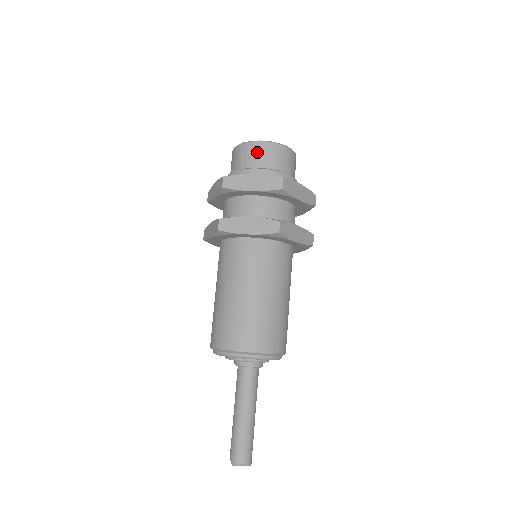
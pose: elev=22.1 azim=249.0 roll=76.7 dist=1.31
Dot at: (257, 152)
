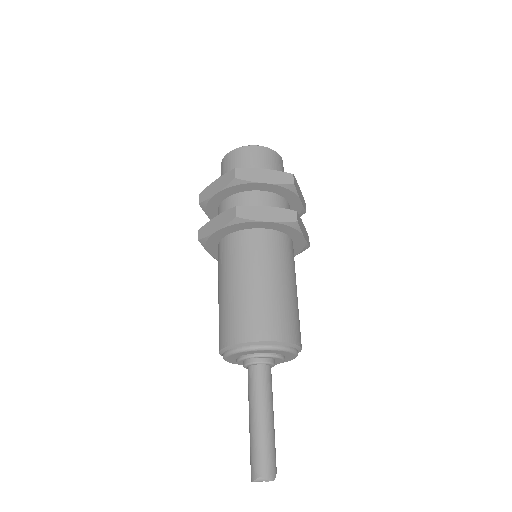
Dot at: (227, 163)
